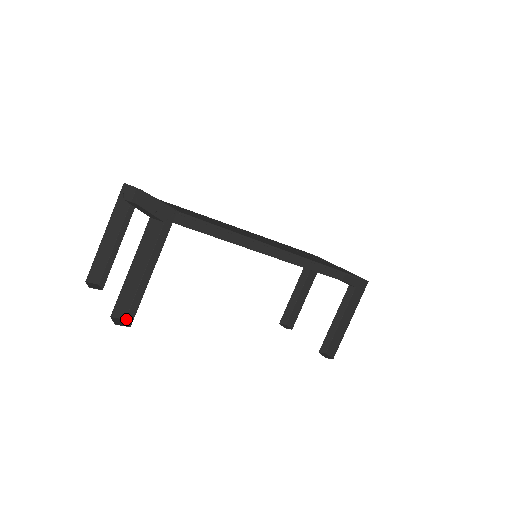
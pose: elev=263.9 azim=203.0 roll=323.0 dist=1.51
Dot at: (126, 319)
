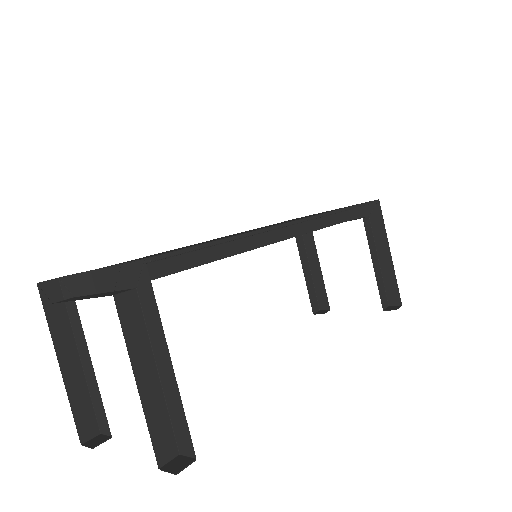
Dot at: (180, 453)
